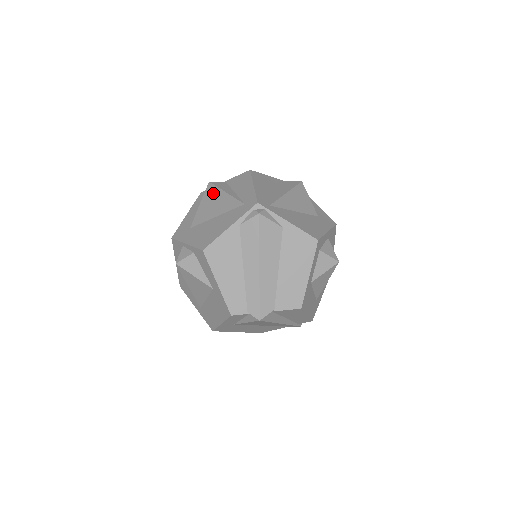
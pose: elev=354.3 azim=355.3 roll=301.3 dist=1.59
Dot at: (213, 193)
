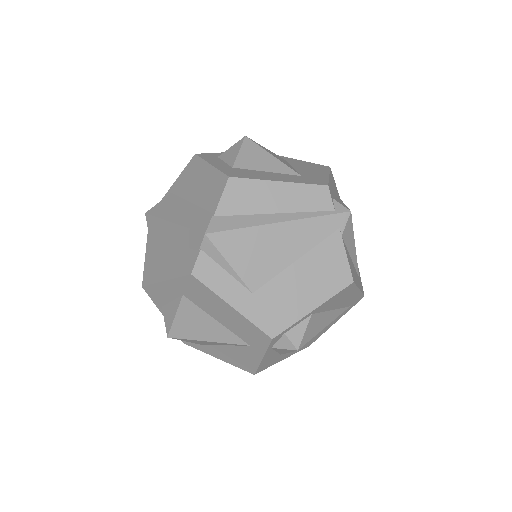
Dot at: occluded
